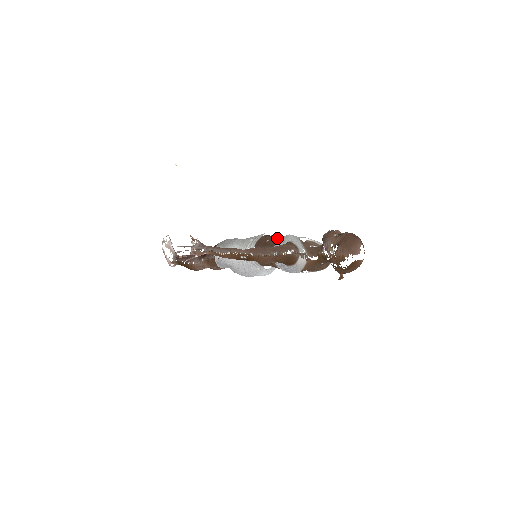
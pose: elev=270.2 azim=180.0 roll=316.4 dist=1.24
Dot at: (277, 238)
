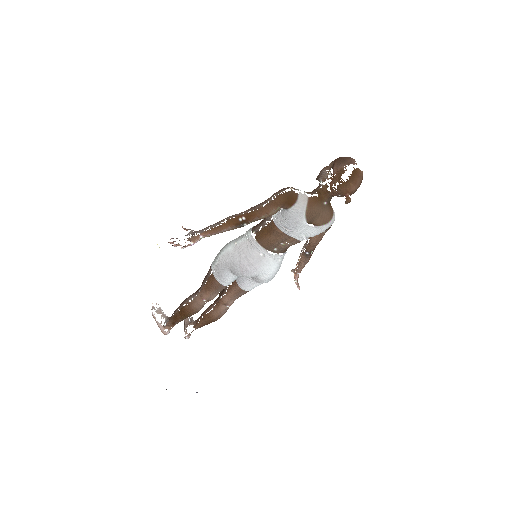
Dot at: occluded
